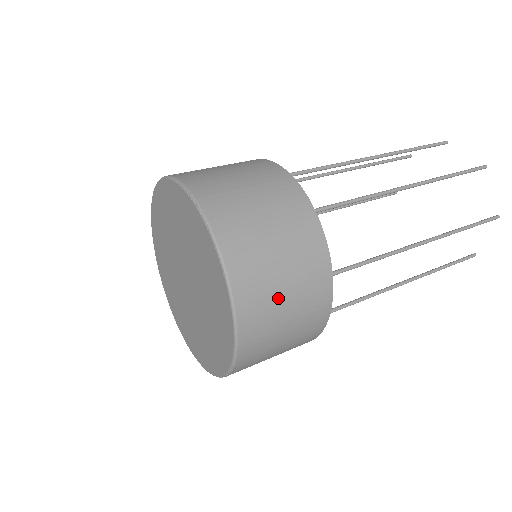
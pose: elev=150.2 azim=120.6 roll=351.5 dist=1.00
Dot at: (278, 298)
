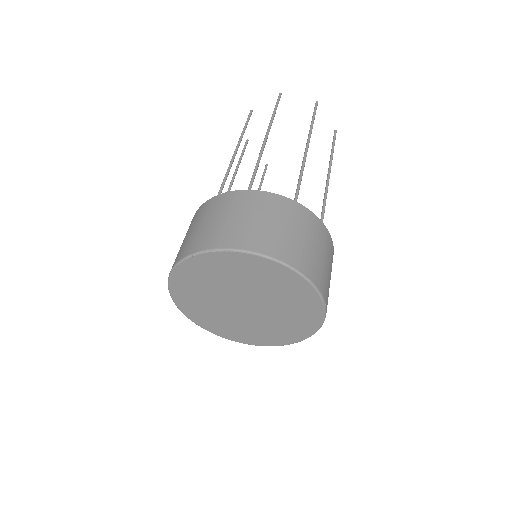
Dot at: (290, 236)
